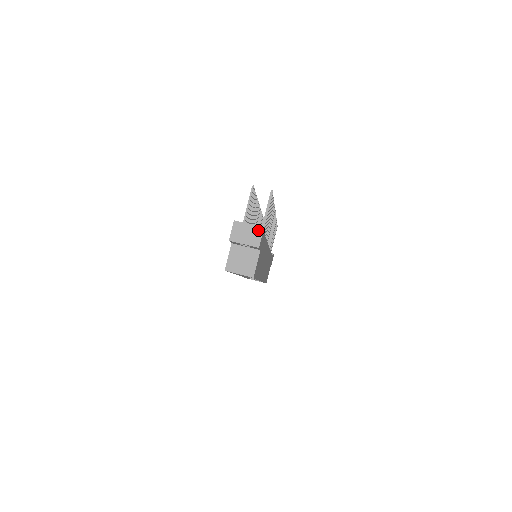
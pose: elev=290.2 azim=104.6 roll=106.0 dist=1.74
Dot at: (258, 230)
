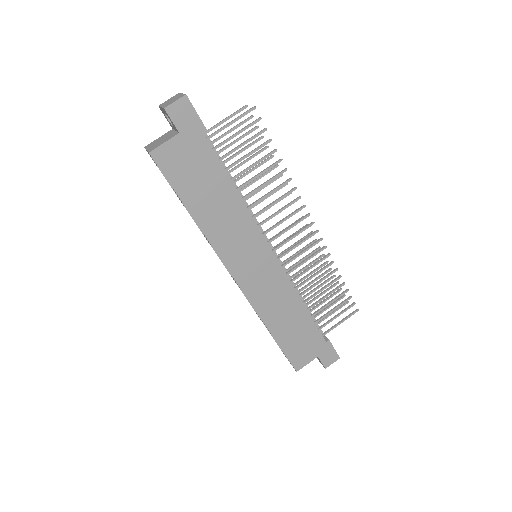
Dot at: (181, 96)
